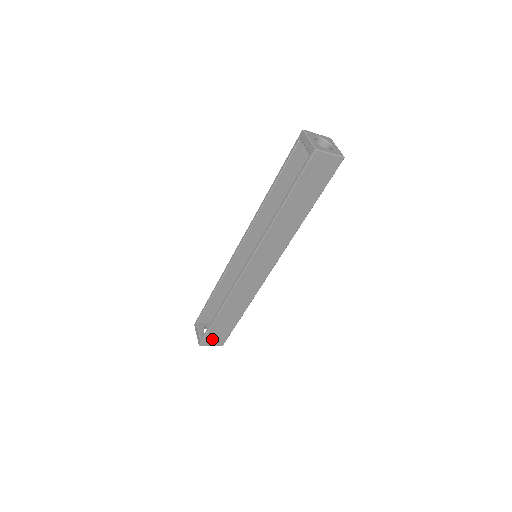
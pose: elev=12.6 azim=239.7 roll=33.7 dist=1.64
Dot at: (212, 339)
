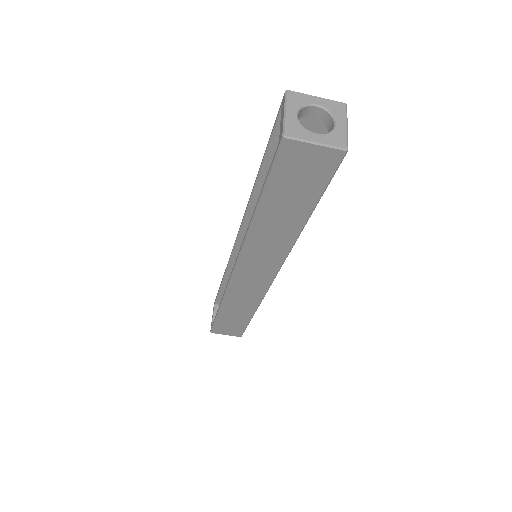
Dot at: (224, 330)
